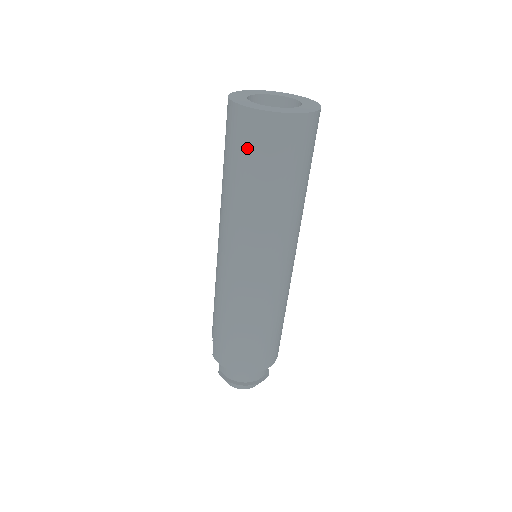
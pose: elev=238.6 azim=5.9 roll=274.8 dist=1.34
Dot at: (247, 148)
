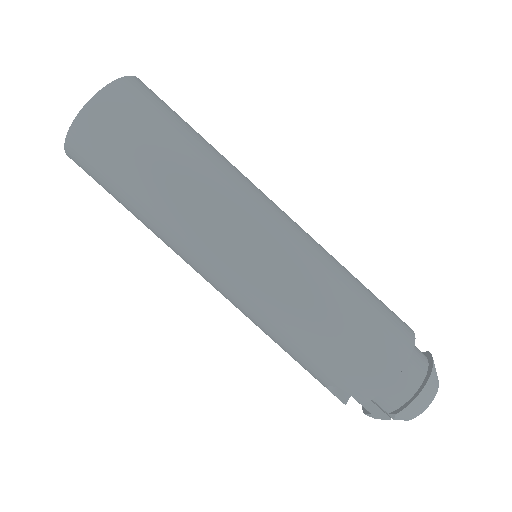
Dot at: (118, 142)
